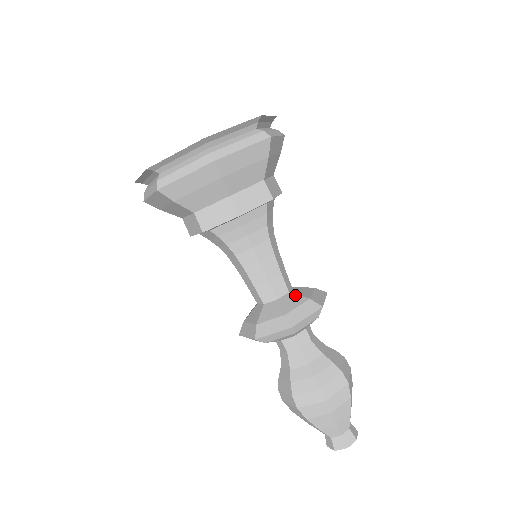
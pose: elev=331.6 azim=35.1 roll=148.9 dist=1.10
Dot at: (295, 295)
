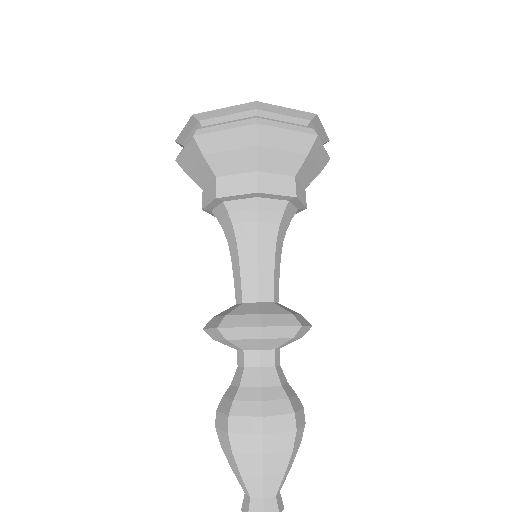
Dot at: (257, 306)
